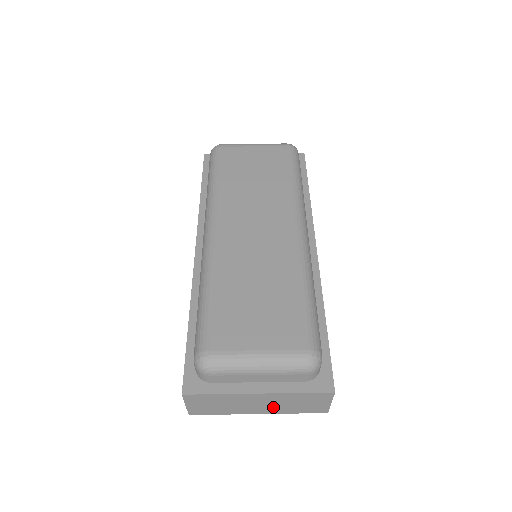
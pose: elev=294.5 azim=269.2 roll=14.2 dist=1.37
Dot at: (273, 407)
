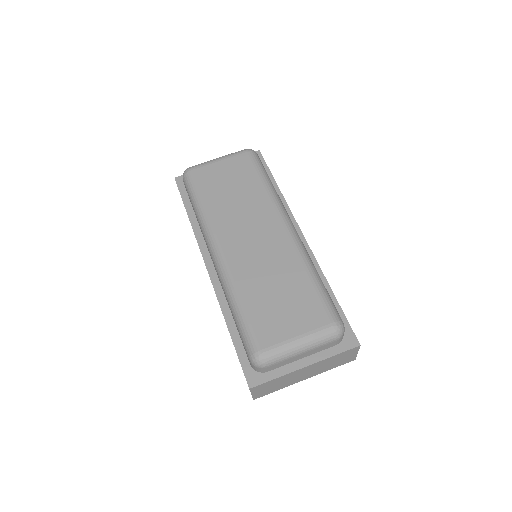
Dot at: (316, 371)
